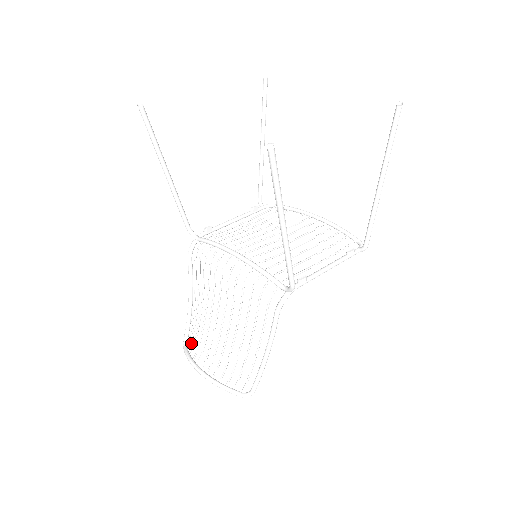
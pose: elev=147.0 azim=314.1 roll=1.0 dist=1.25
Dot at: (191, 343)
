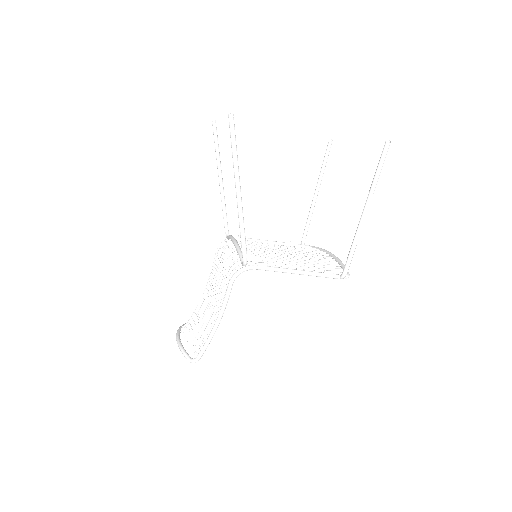
Dot at: occluded
